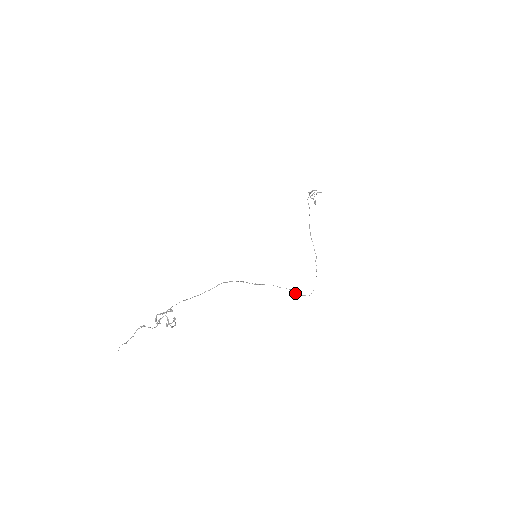
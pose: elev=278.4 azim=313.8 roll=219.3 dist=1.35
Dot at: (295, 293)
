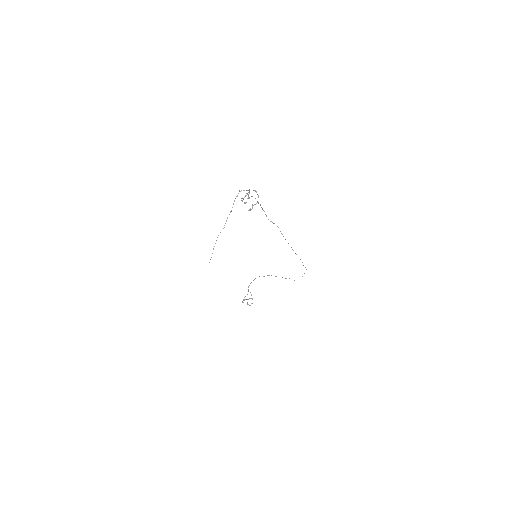
Dot at: occluded
